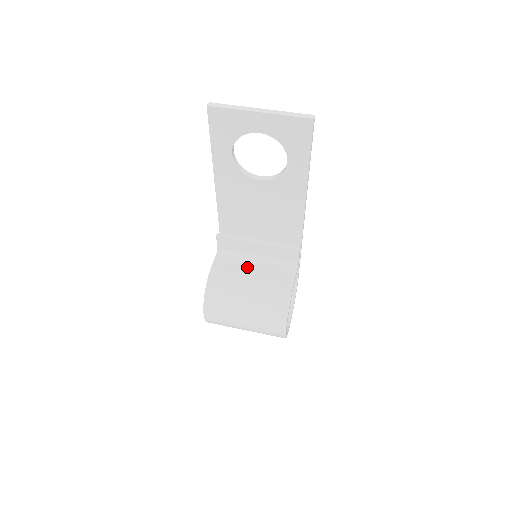
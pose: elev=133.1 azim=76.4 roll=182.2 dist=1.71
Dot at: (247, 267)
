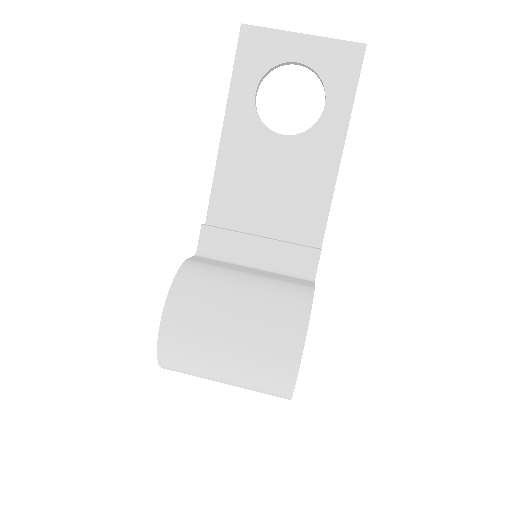
Dot at: (241, 268)
